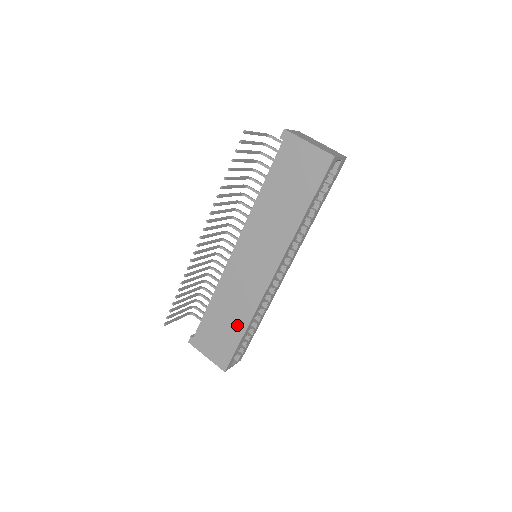
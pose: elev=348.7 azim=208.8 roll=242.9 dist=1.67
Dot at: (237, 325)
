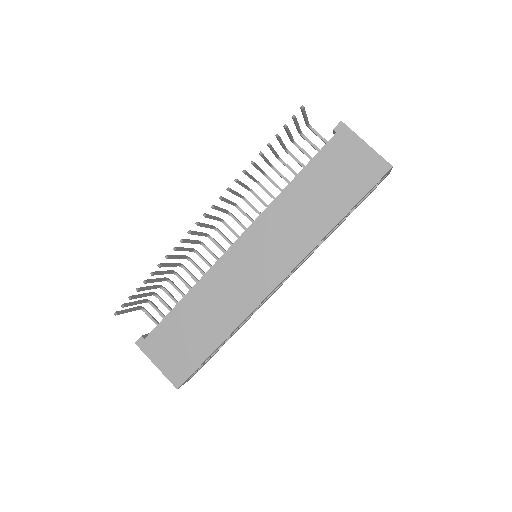
Dot at: (213, 333)
